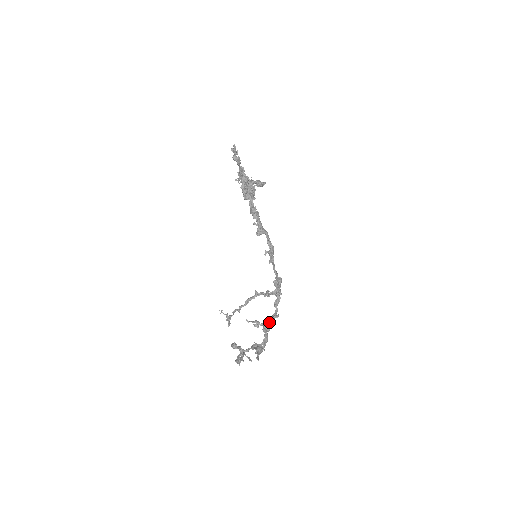
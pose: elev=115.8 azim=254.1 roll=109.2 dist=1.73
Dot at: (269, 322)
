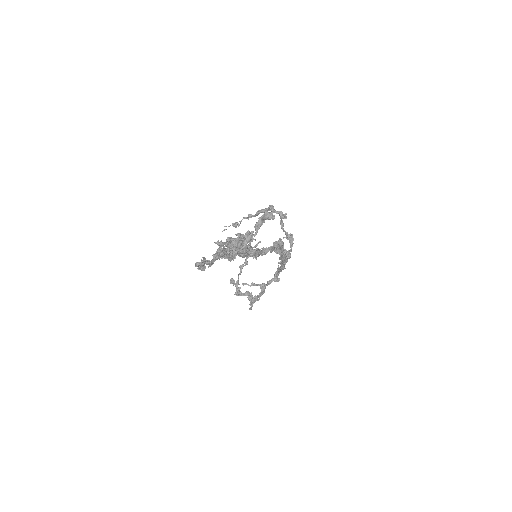
Dot at: (268, 284)
